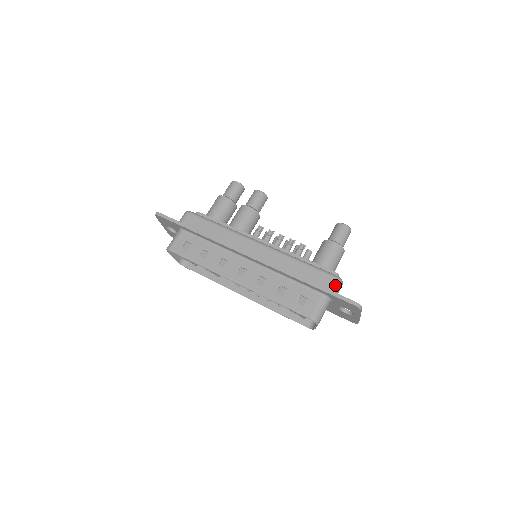
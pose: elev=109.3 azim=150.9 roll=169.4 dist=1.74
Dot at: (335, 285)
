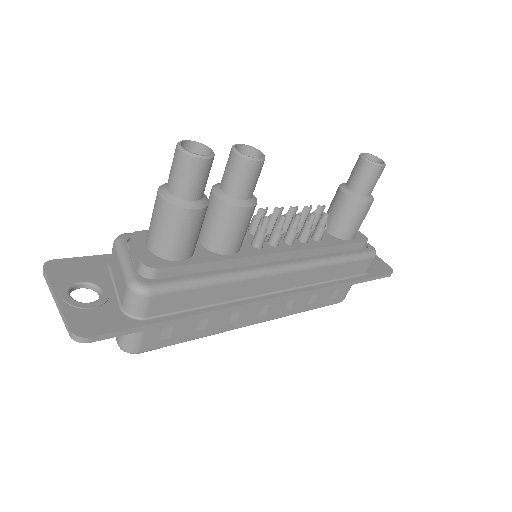
Dot at: occluded
